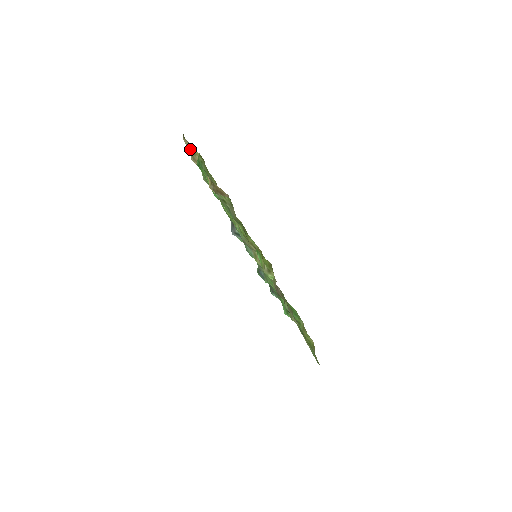
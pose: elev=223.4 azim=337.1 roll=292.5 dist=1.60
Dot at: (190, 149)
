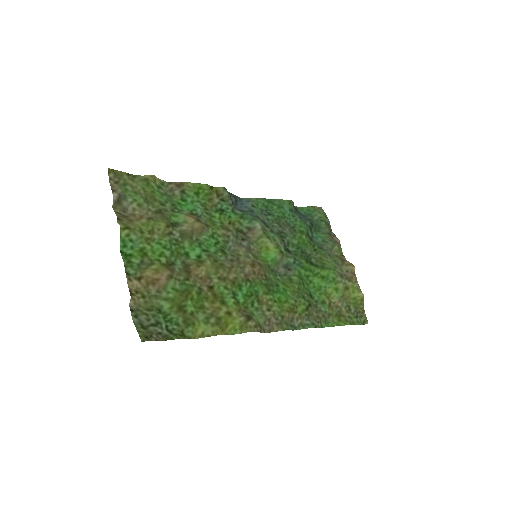
Dot at: (114, 211)
